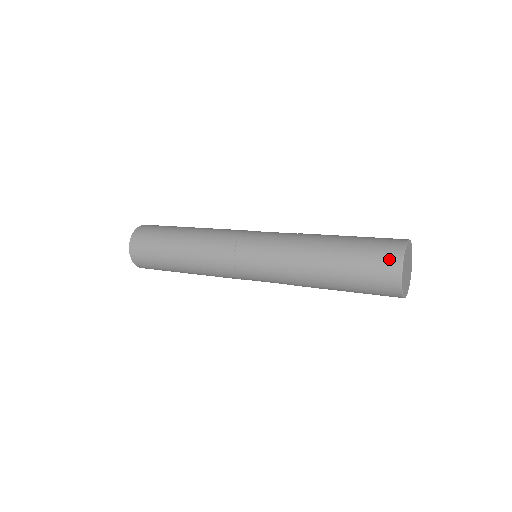
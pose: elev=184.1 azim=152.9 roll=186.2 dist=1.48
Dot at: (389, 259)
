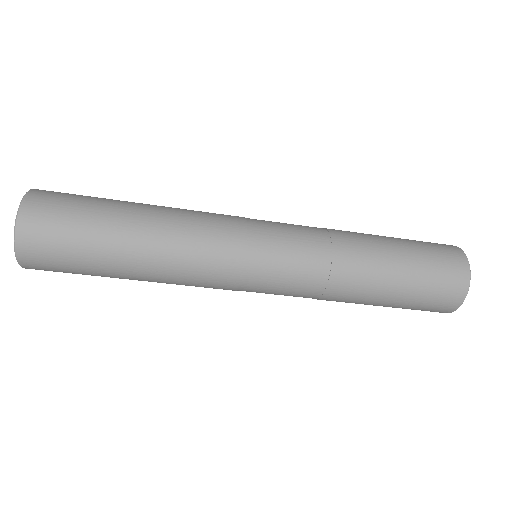
Dot at: (449, 301)
